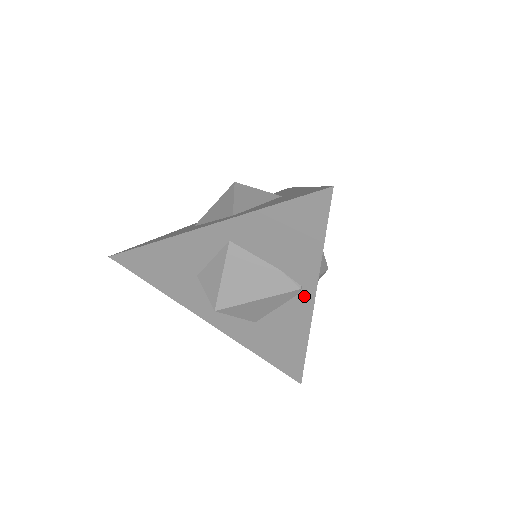
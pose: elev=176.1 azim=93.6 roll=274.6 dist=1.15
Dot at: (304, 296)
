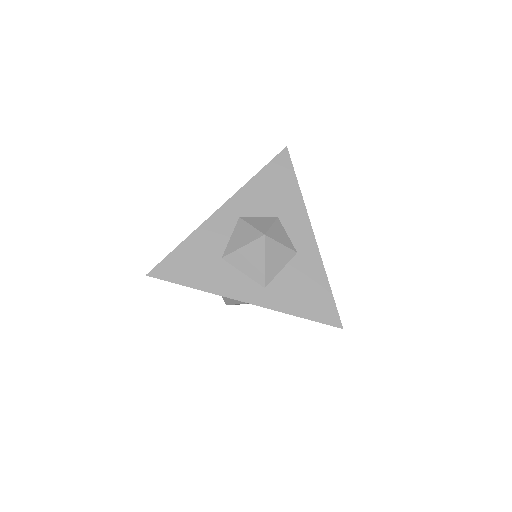
Dot at: occluded
